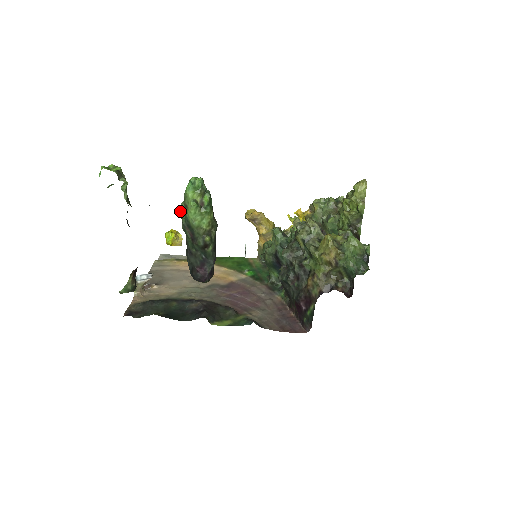
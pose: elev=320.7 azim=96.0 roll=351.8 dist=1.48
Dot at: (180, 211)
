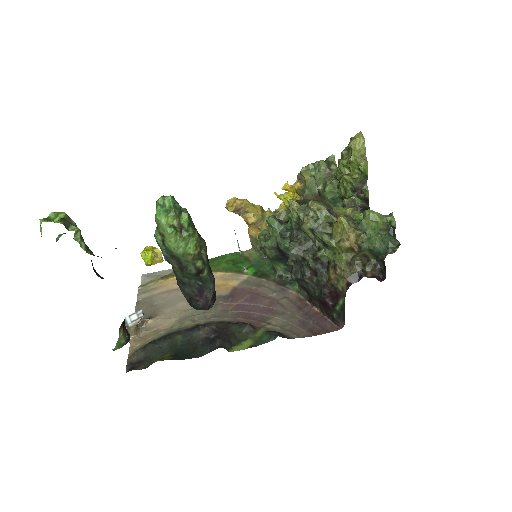
Dot at: (156, 241)
